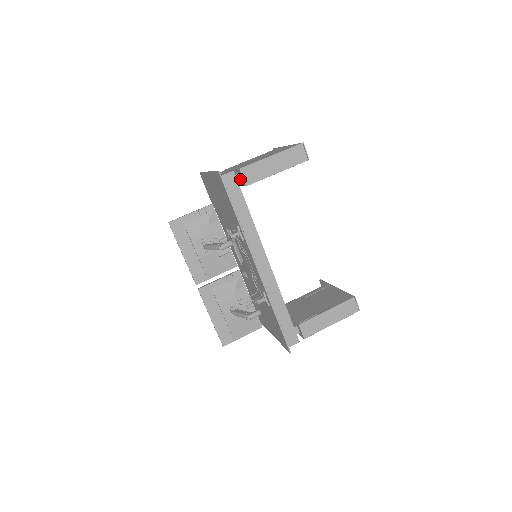
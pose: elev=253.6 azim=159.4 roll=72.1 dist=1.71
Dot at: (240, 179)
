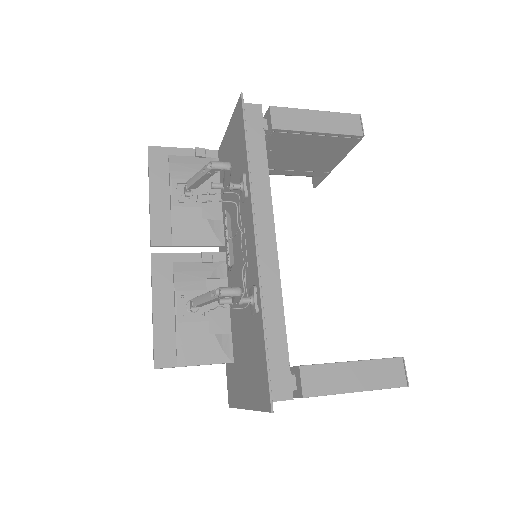
Dot at: (266, 125)
